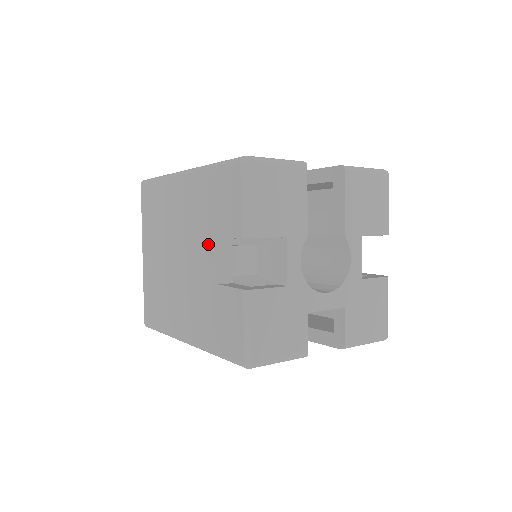
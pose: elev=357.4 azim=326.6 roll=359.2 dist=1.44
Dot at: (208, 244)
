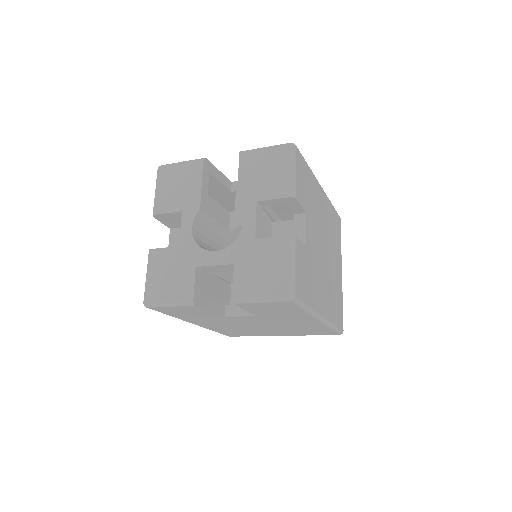
Dot at: occluded
